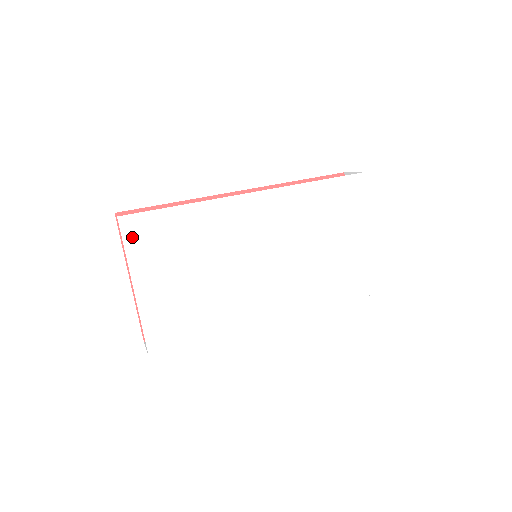
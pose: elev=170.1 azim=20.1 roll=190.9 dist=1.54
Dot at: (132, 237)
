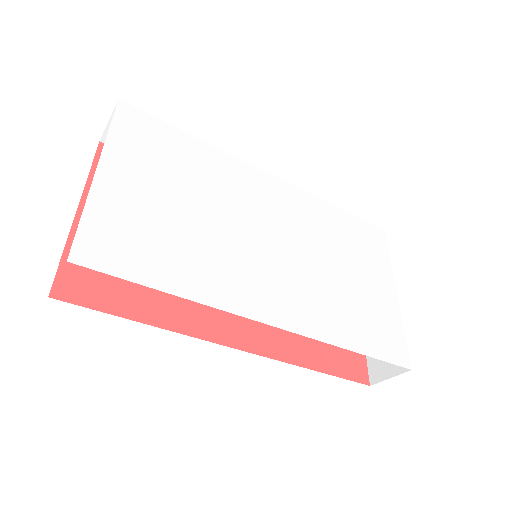
Dot at: (125, 124)
